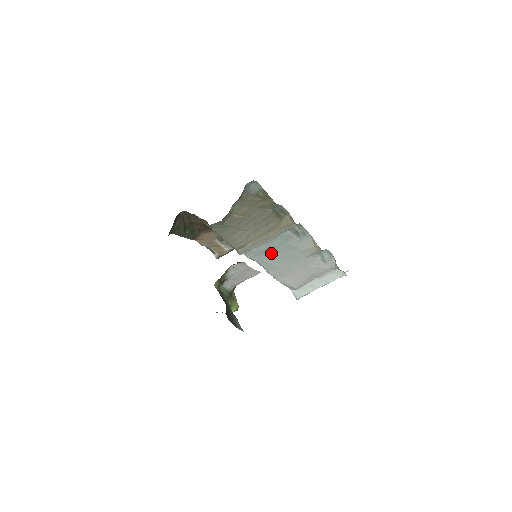
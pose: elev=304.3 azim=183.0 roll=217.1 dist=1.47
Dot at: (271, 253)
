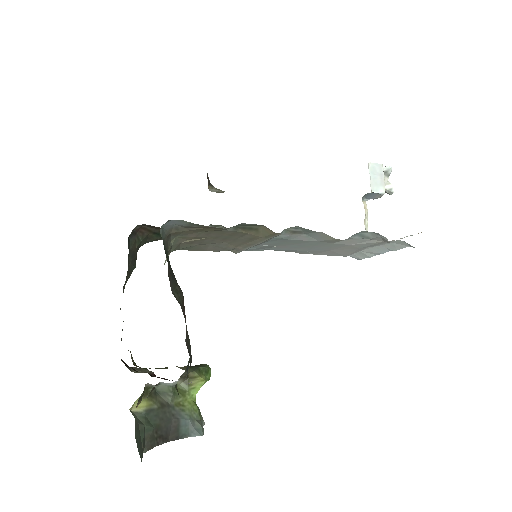
Dot at: (279, 246)
